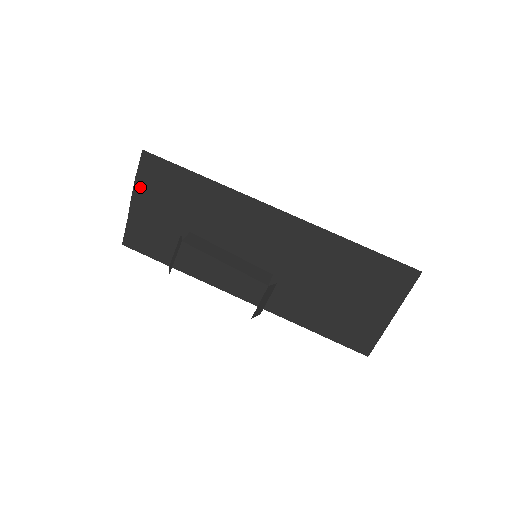
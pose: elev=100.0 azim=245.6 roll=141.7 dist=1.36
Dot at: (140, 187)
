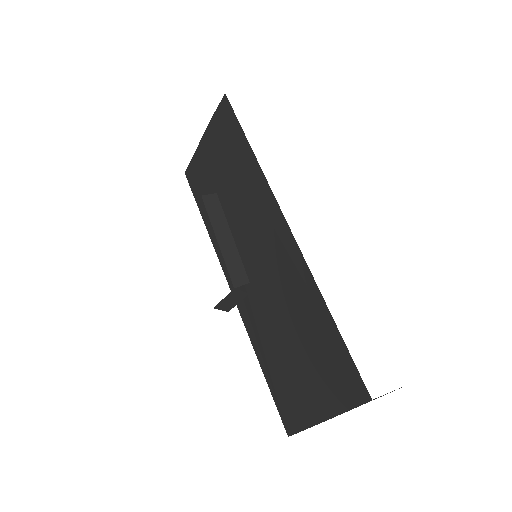
Dot at: (211, 128)
